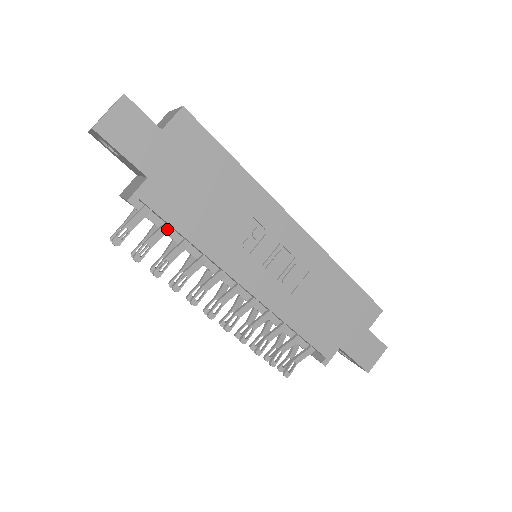
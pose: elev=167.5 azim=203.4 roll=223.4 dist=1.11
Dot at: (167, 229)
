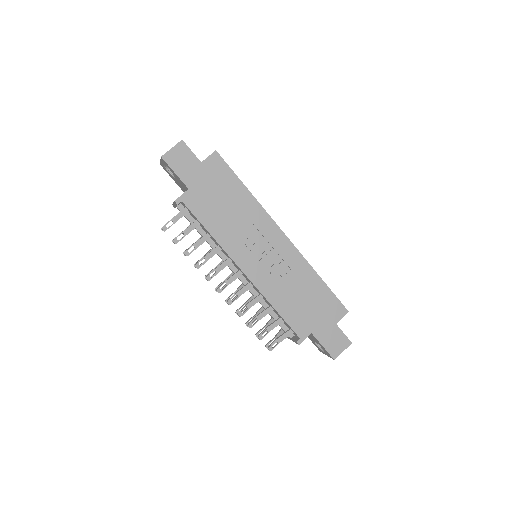
Dot at: (197, 224)
